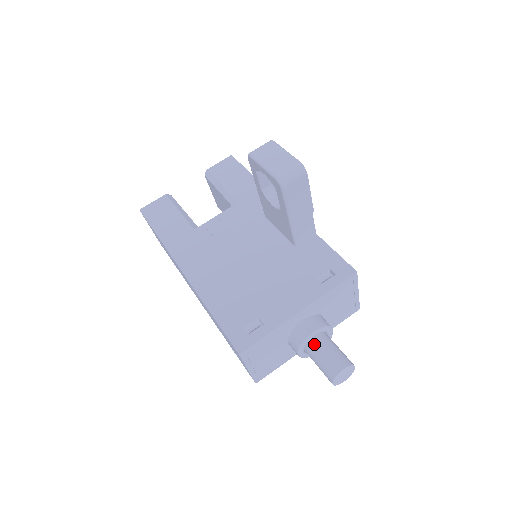
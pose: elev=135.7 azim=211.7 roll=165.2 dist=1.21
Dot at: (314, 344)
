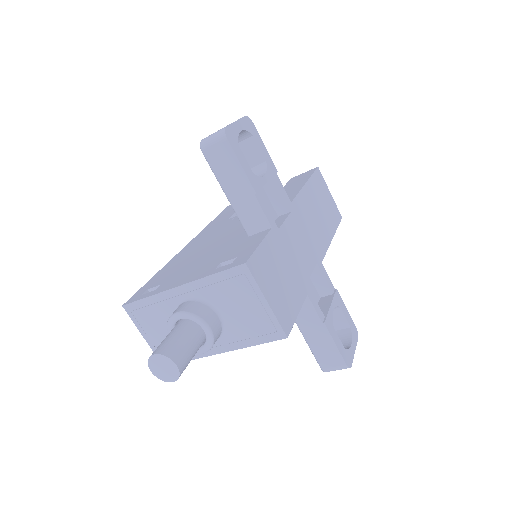
Dot at: (174, 327)
